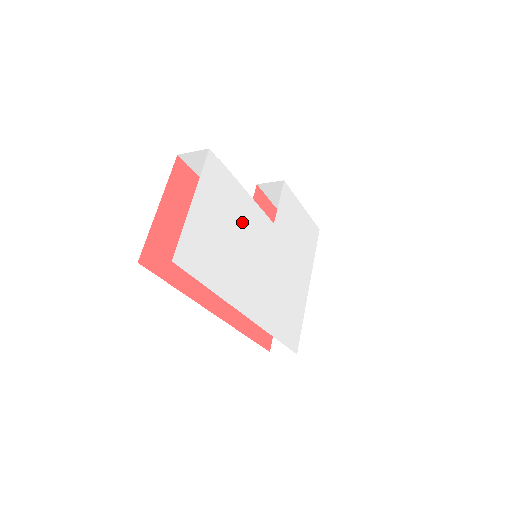
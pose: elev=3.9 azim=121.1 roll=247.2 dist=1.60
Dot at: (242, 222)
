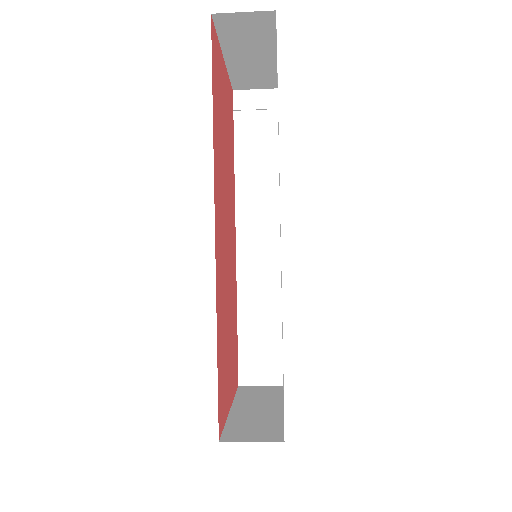
Dot at: occluded
